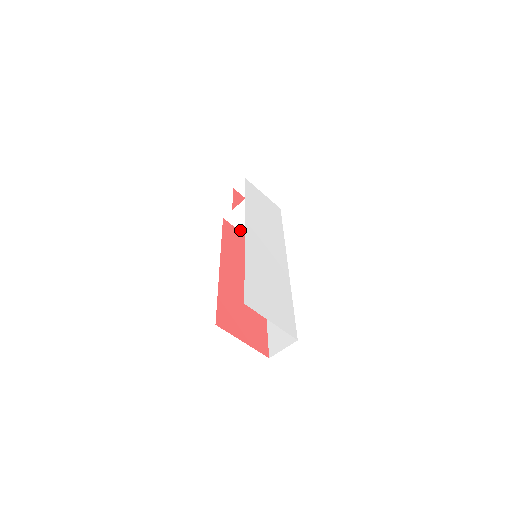
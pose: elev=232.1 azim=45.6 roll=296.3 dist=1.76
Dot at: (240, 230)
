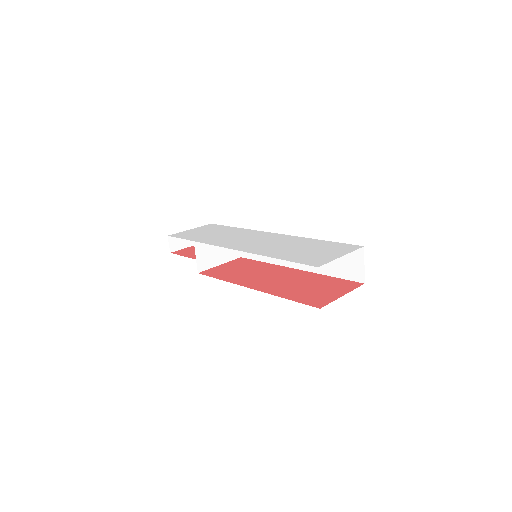
Dot at: (216, 265)
